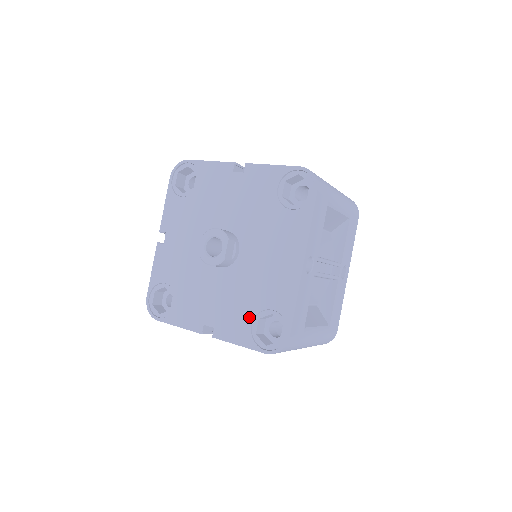
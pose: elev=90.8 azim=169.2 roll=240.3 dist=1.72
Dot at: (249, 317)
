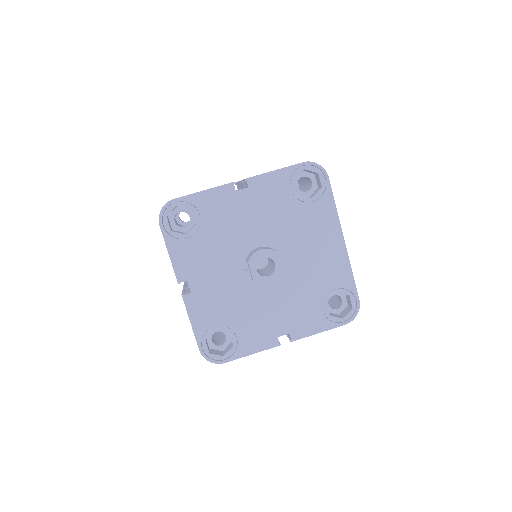
Dot at: (318, 306)
